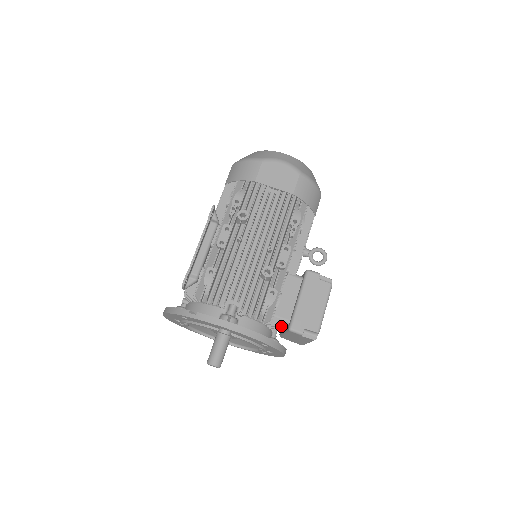
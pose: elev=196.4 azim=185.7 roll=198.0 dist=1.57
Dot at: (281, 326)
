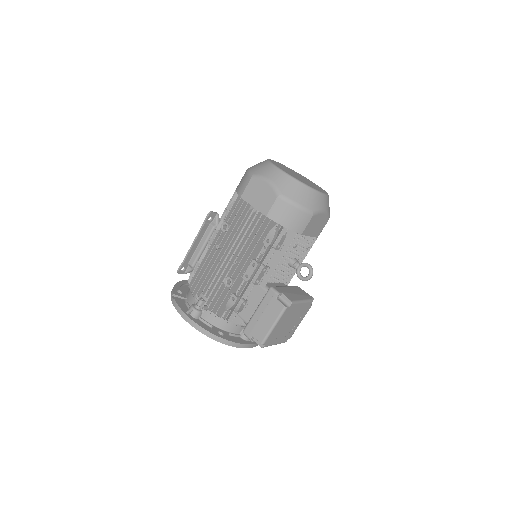
Dot at: occluded
